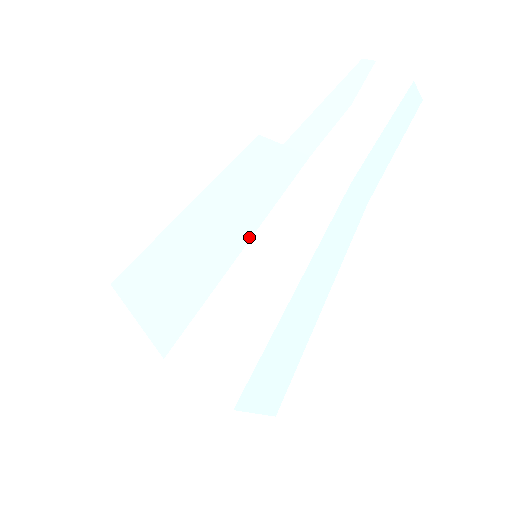
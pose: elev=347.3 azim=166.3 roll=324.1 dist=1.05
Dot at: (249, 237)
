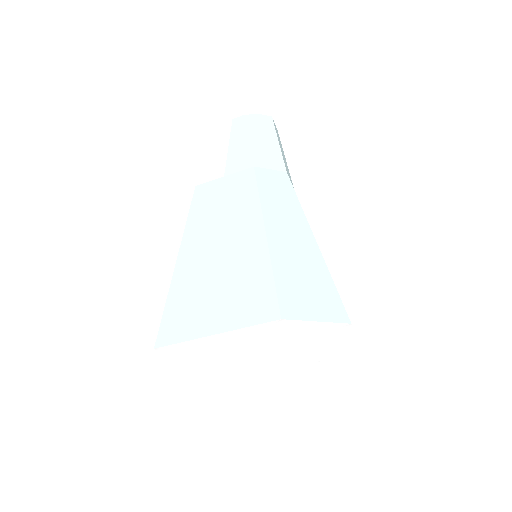
Dot at: (261, 220)
